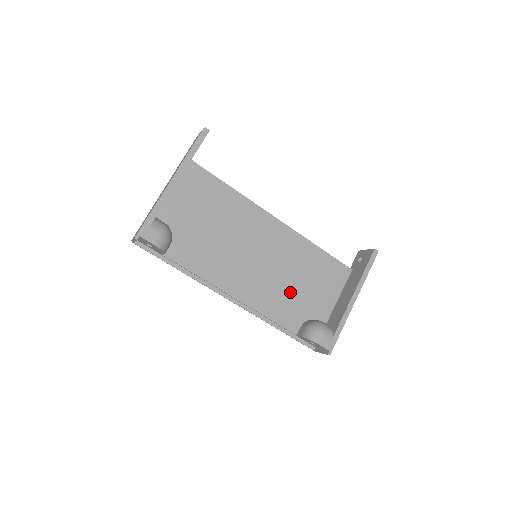
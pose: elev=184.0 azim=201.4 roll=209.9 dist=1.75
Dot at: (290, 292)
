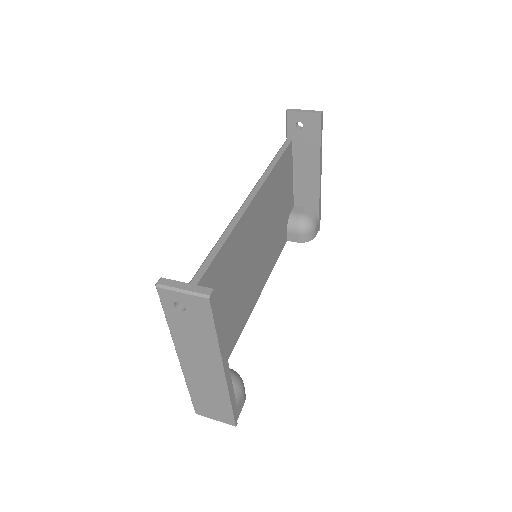
Dot at: (276, 229)
